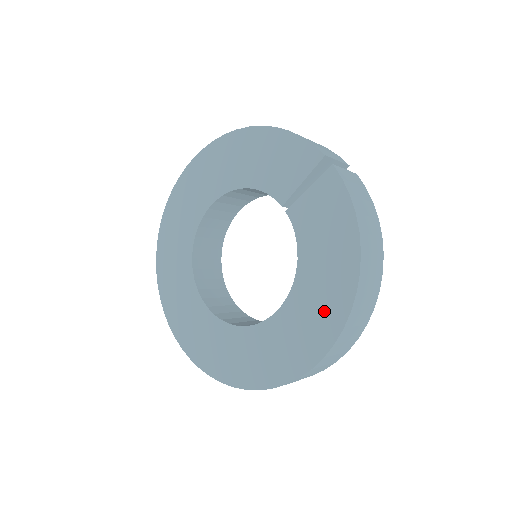
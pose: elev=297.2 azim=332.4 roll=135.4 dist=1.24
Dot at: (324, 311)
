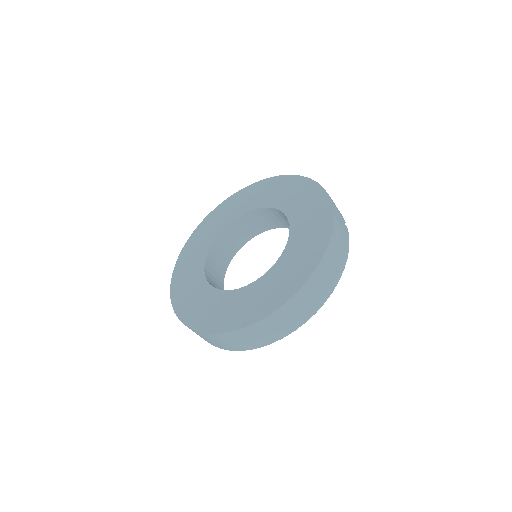
Dot at: (280, 289)
